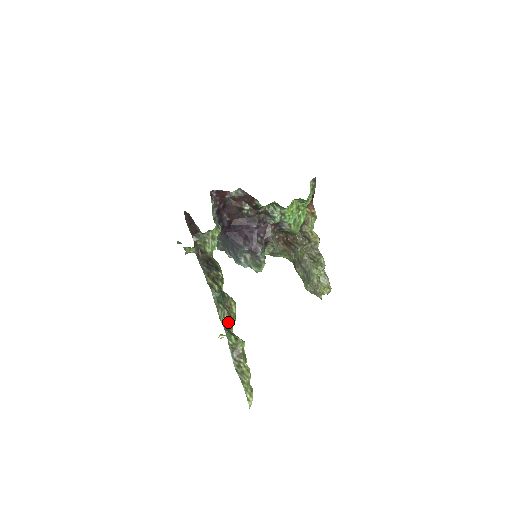
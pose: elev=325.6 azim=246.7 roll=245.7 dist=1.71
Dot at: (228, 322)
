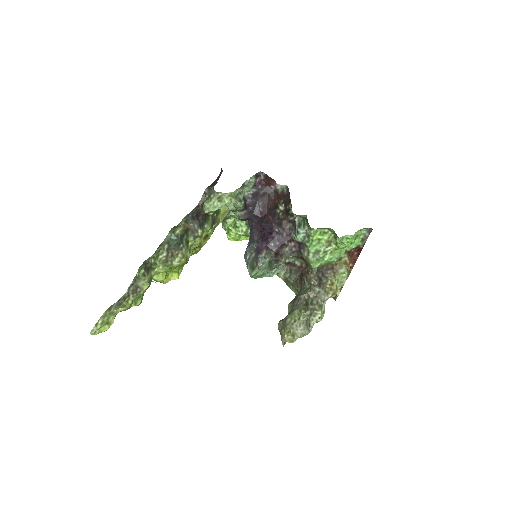
Dot at: (159, 264)
